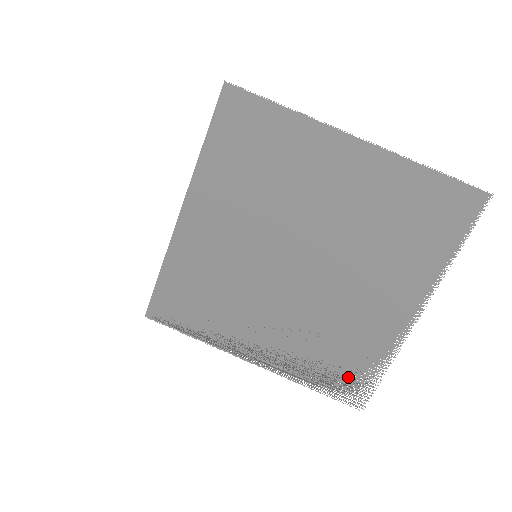
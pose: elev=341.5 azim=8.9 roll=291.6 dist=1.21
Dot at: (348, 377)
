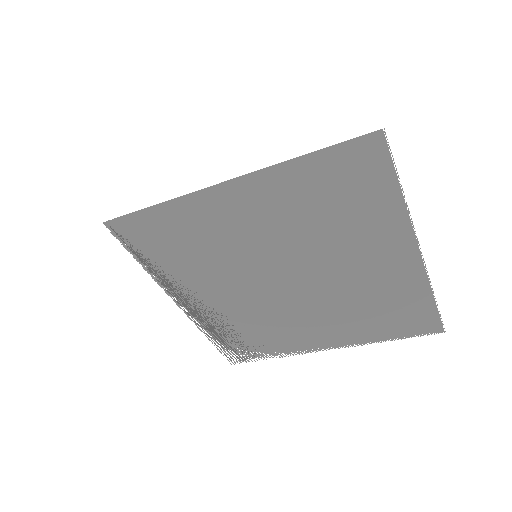
Dot at: (243, 348)
